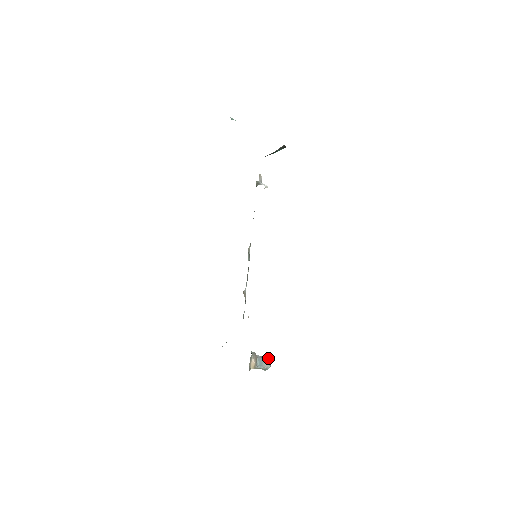
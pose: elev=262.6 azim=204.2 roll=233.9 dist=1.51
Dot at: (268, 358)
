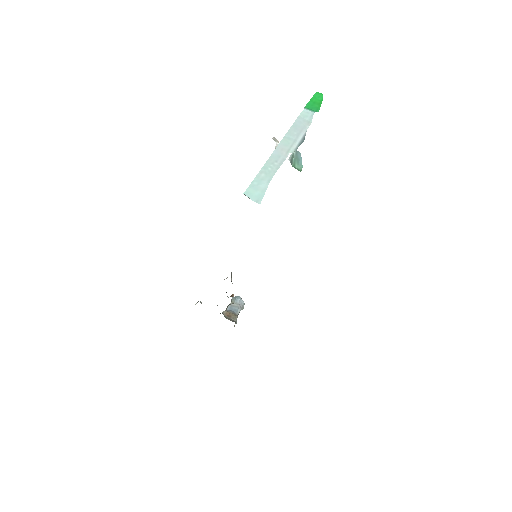
Dot at: (243, 304)
